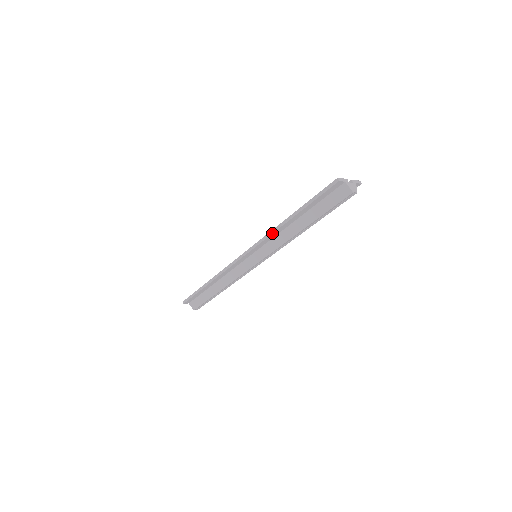
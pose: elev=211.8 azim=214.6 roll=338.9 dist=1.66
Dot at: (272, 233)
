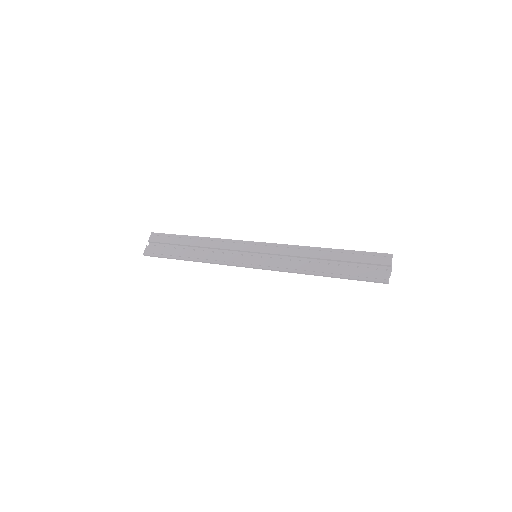
Dot at: occluded
